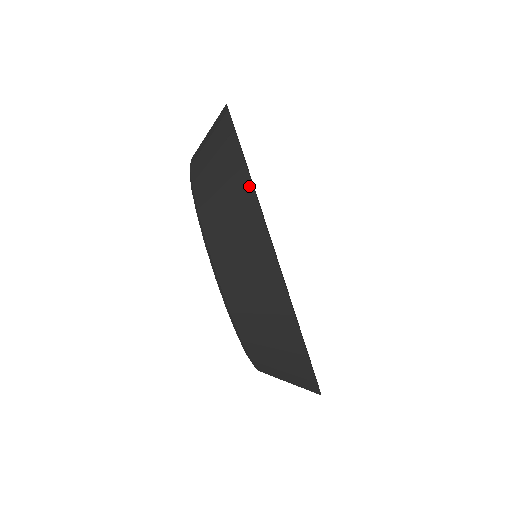
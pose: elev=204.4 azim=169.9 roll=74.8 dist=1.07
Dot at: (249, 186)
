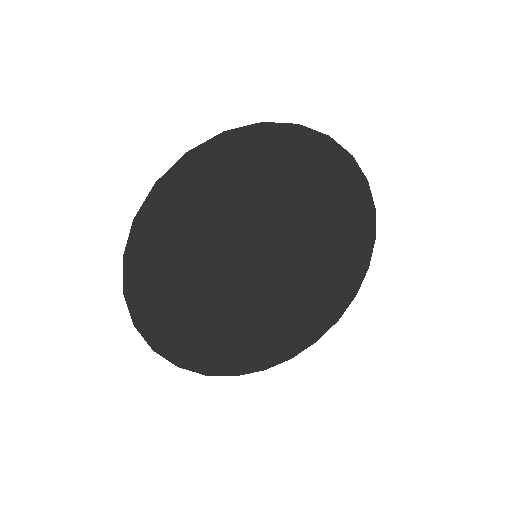
Dot at: (124, 273)
